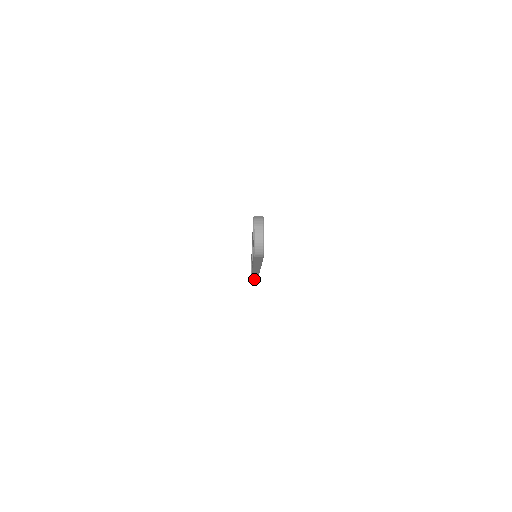
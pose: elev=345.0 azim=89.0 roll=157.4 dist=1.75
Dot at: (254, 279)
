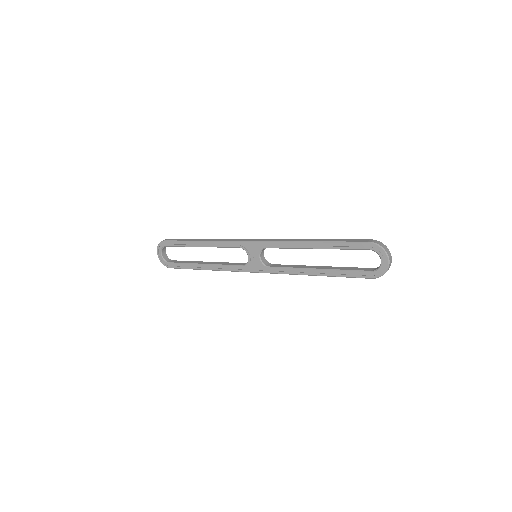
Dot at: (180, 268)
